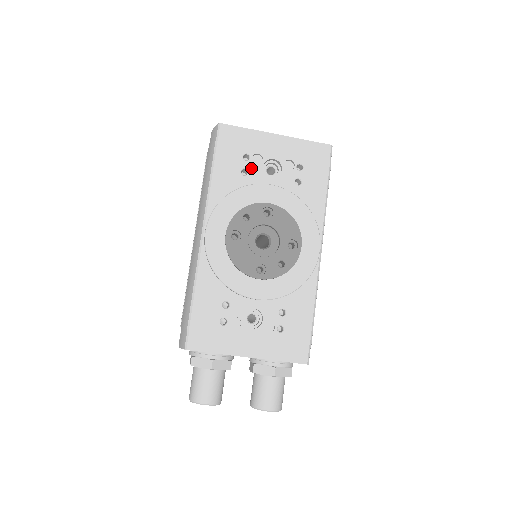
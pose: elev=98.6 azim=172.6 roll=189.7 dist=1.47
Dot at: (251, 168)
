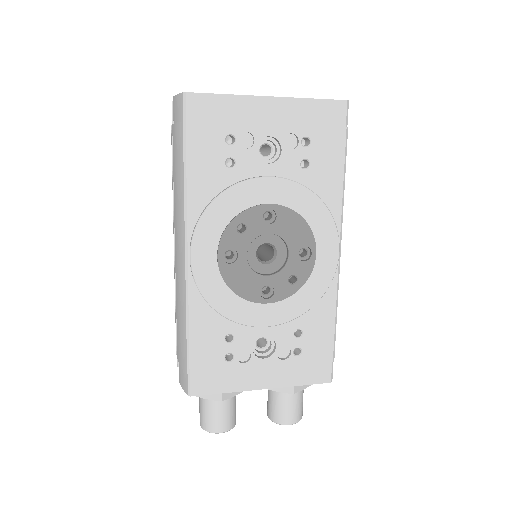
Dot at: (239, 155)
